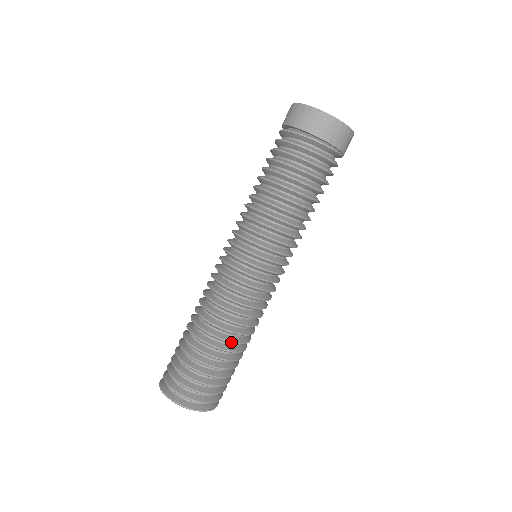
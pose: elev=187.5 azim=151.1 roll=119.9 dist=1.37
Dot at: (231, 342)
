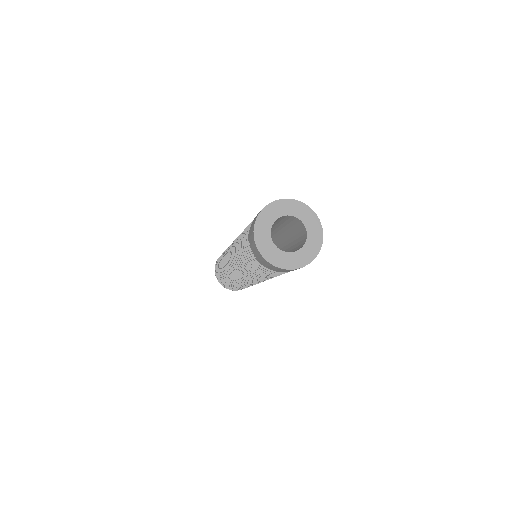
Dot at: occluded
